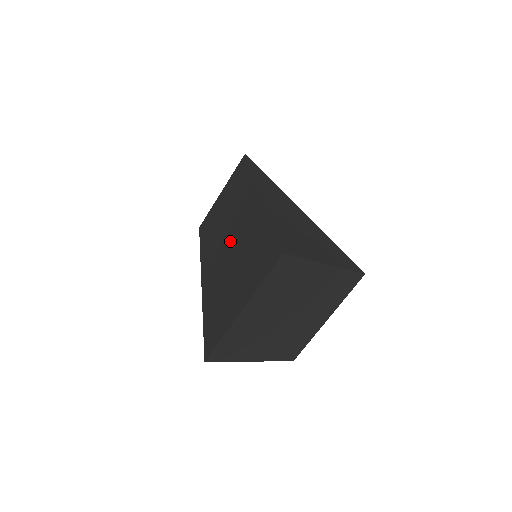
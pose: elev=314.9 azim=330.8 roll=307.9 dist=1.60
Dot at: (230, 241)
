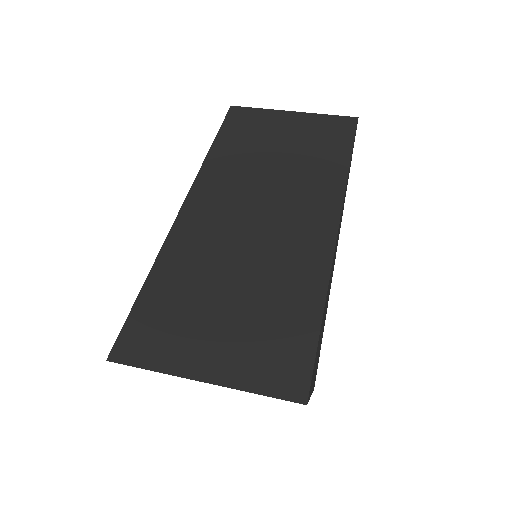
Dot at: (256, 226)
